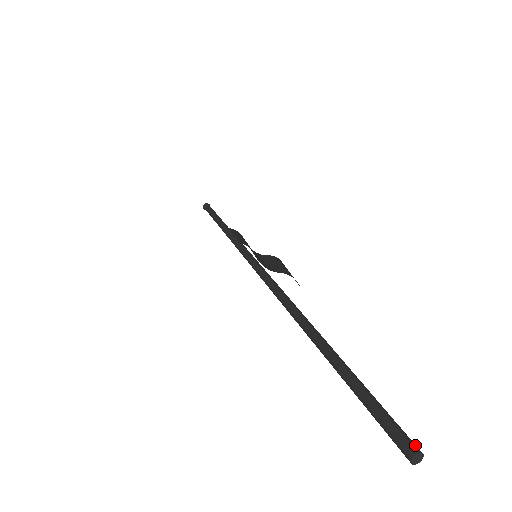
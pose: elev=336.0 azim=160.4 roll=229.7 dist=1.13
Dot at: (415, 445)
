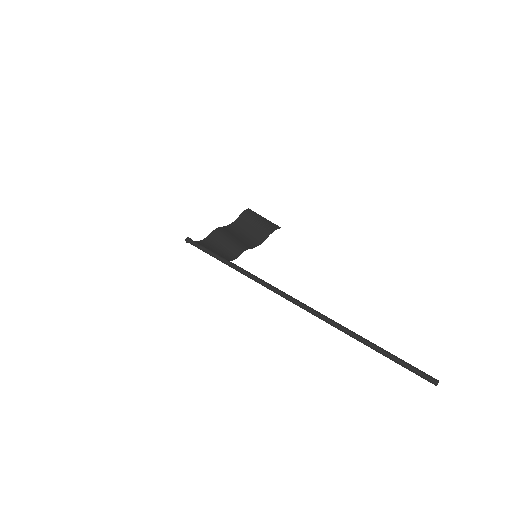
Dot at: (435, 380)
